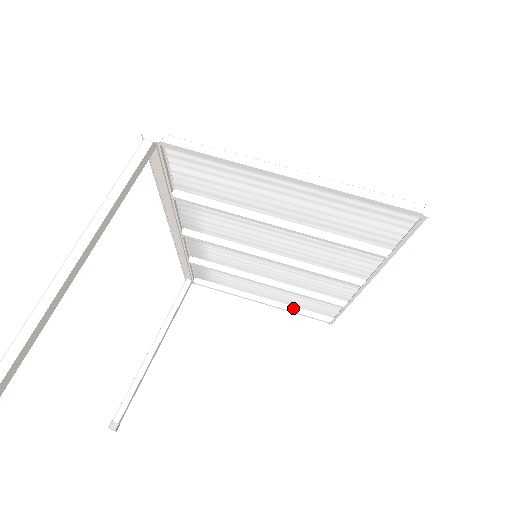
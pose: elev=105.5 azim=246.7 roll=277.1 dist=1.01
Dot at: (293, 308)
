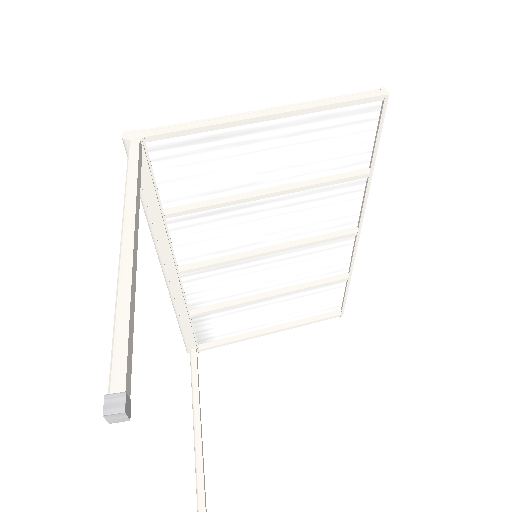
Dot at: (302, 321)
